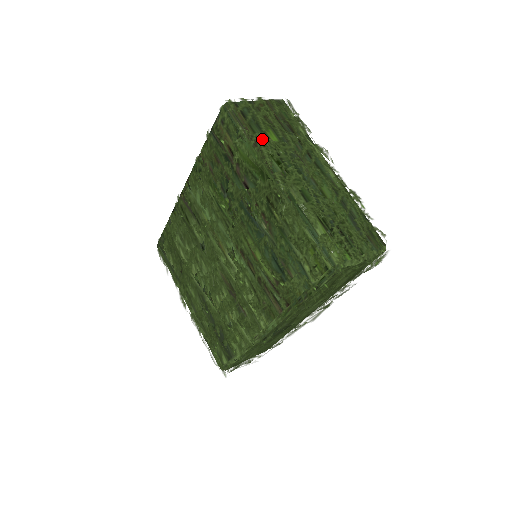
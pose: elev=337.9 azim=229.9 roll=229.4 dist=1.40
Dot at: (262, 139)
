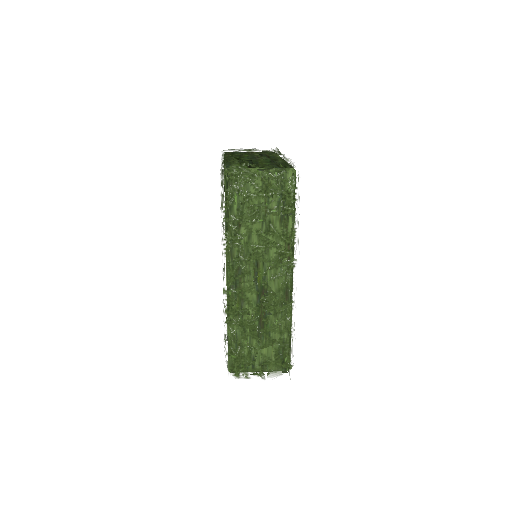
Dot at: occluded
